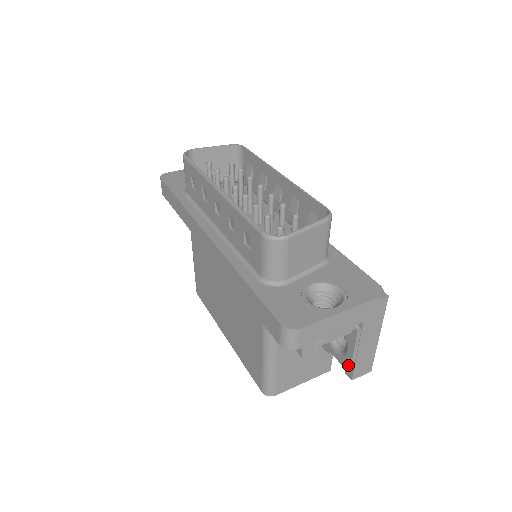
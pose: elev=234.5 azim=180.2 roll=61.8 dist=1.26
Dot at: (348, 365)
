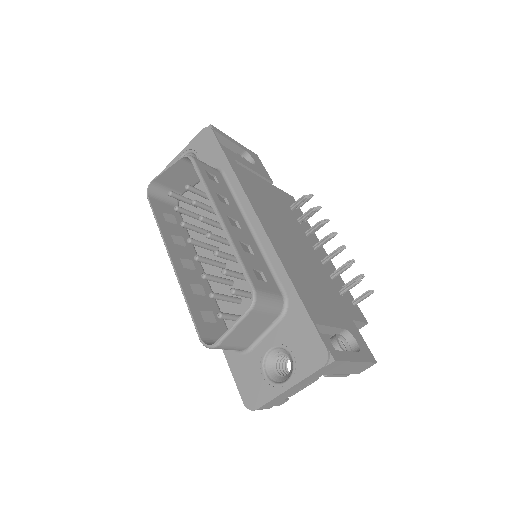
Dot at: occluded
